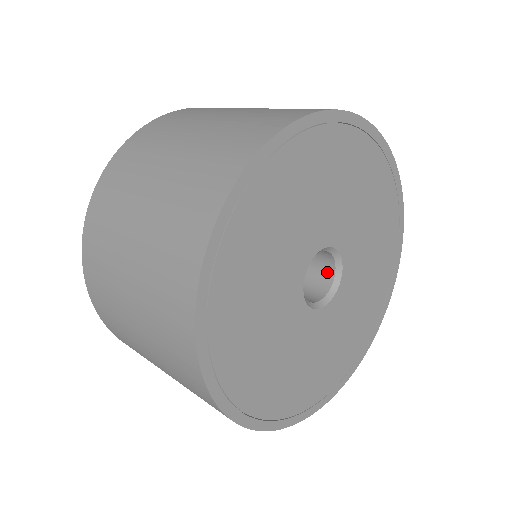
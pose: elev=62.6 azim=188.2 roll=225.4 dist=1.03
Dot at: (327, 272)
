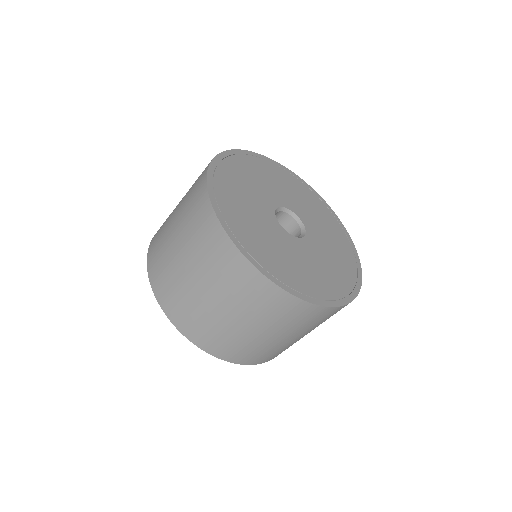
Dot at: (292, 224)
